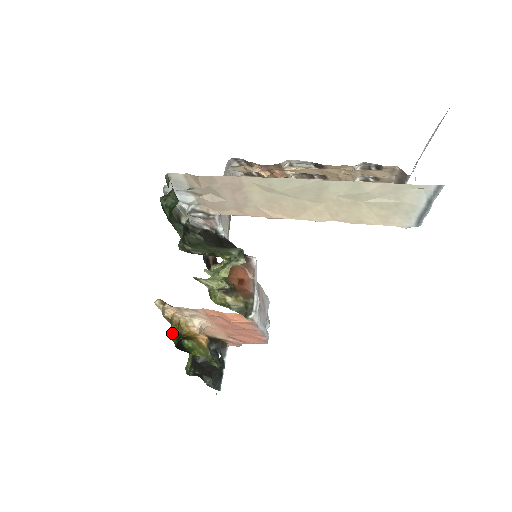
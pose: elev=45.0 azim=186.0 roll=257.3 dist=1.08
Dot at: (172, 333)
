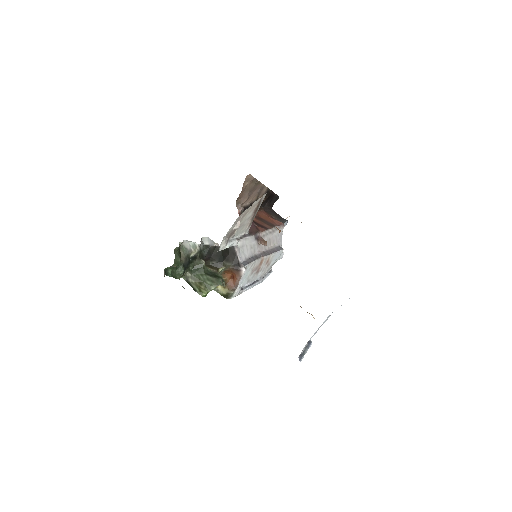
Dot at: occluded
